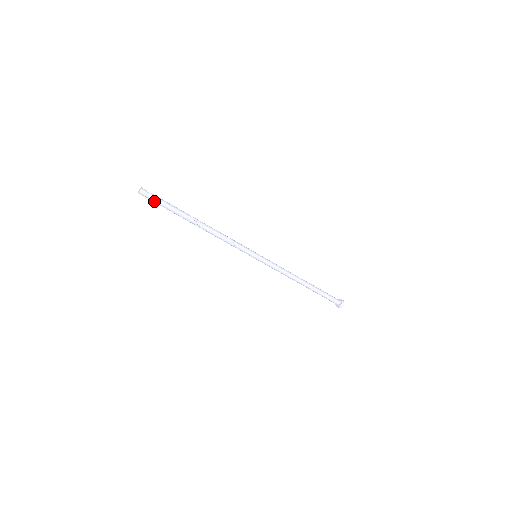
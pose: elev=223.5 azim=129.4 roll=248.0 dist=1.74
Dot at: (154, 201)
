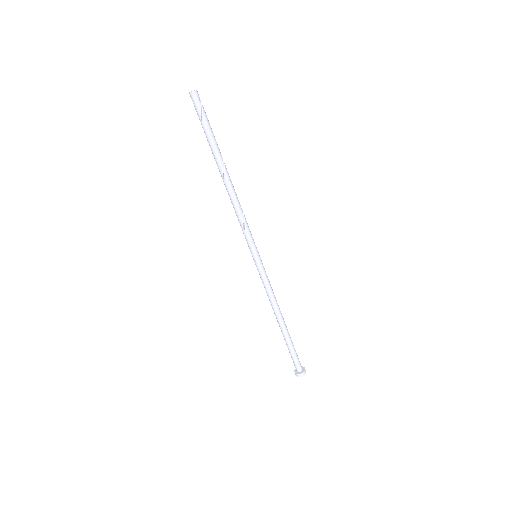
Dot at: (199, 114)
